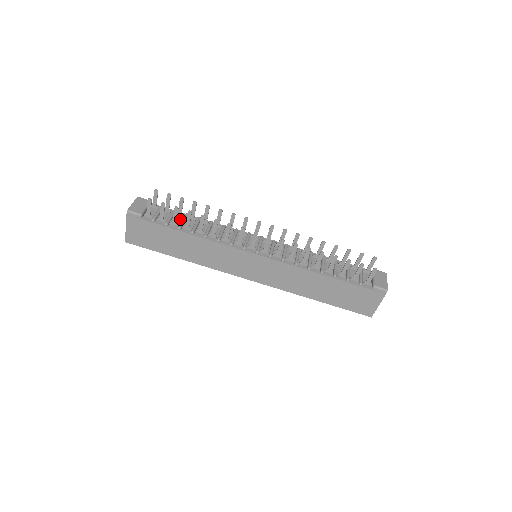
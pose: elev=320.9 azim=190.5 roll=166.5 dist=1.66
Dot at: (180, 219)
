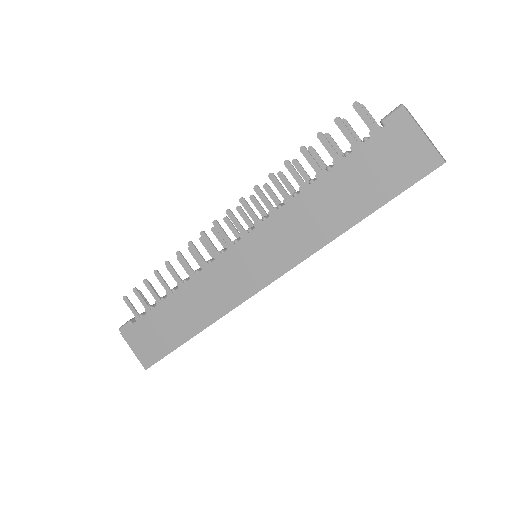
Dot at: occluded
